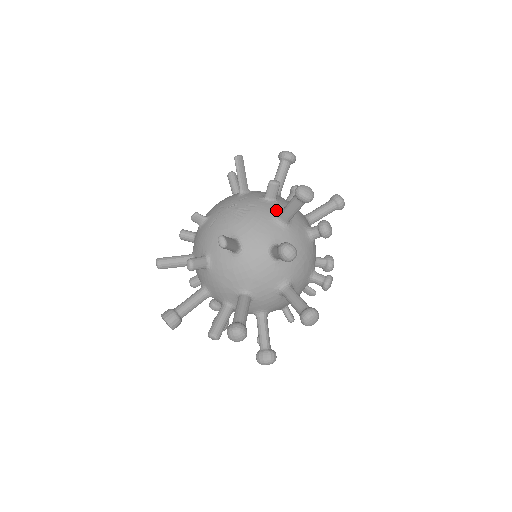
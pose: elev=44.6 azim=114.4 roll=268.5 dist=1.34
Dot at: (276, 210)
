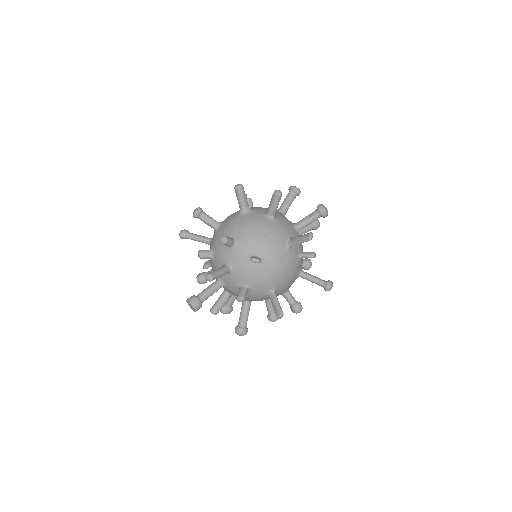
Dot at: (301, 267)
